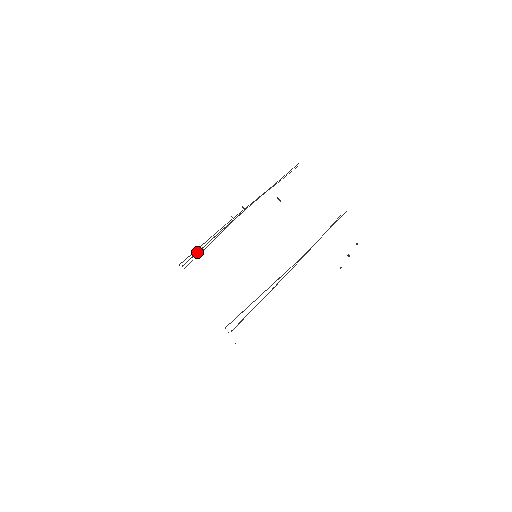
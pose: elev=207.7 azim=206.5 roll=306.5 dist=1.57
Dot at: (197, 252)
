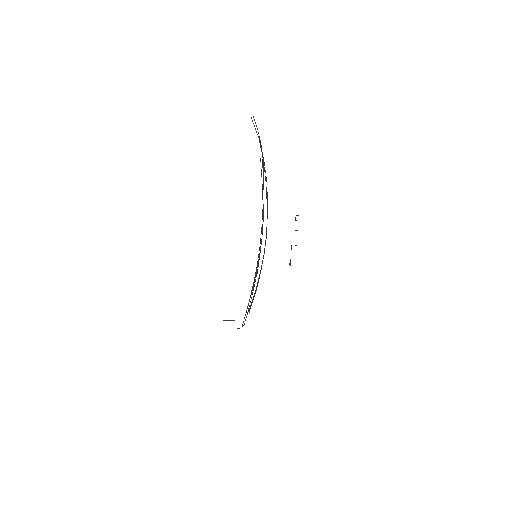
Dot at: (255, 293)
